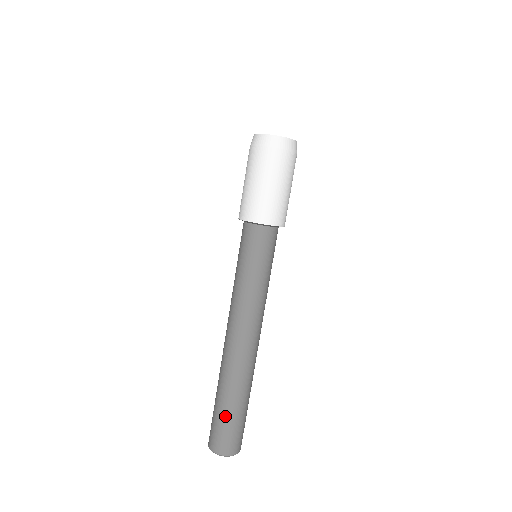
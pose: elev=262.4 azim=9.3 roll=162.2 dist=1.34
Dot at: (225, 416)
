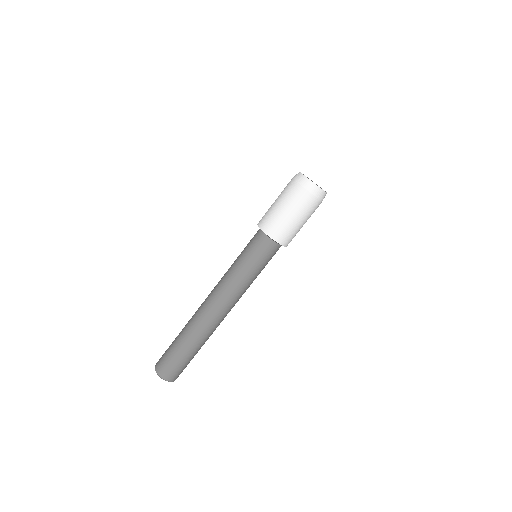
Dot at: (187, 359)
